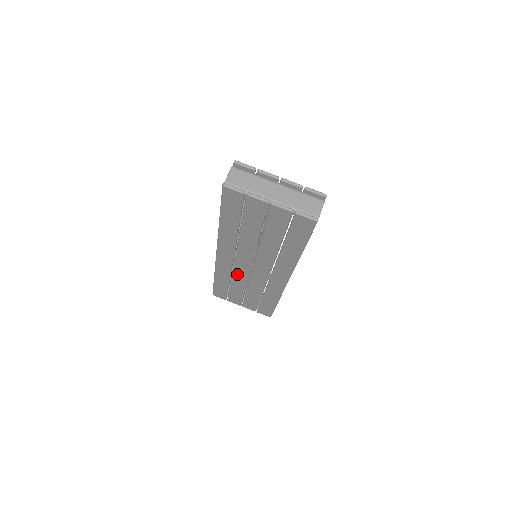
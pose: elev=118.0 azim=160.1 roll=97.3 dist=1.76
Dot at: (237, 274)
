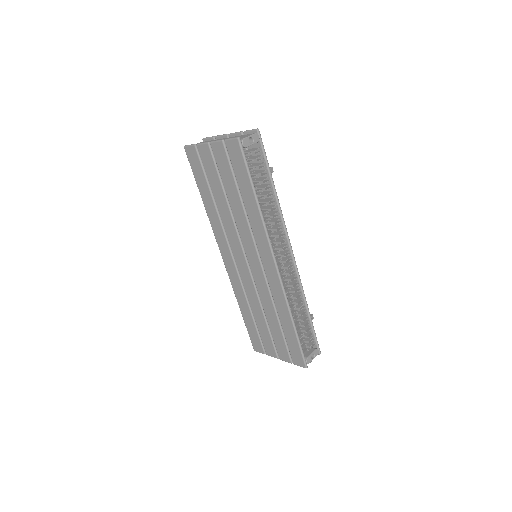
Dot at: (247, 286)
